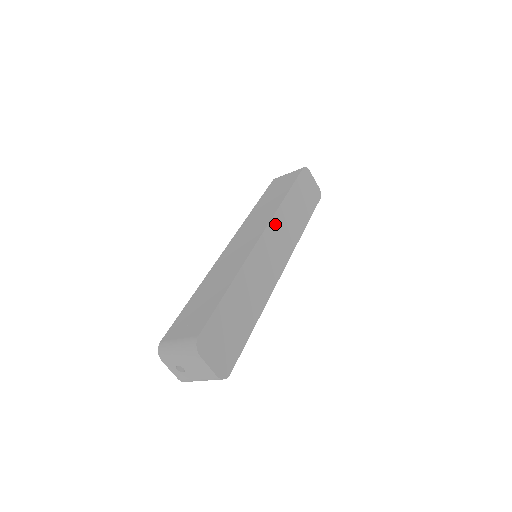
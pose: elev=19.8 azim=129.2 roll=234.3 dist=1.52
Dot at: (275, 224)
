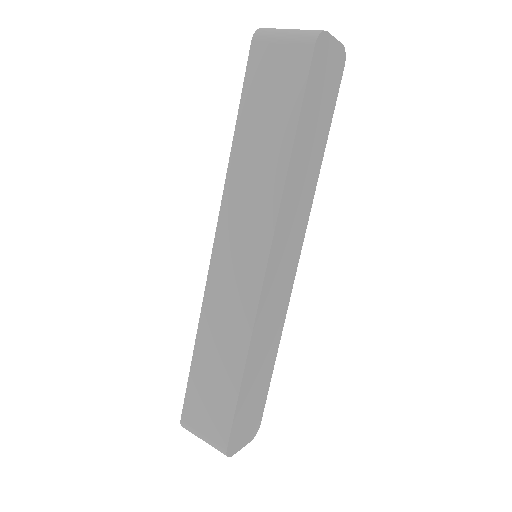
Dot at: (280, 229)
